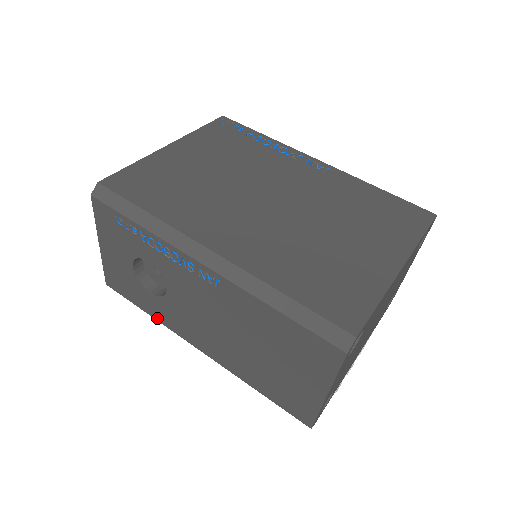
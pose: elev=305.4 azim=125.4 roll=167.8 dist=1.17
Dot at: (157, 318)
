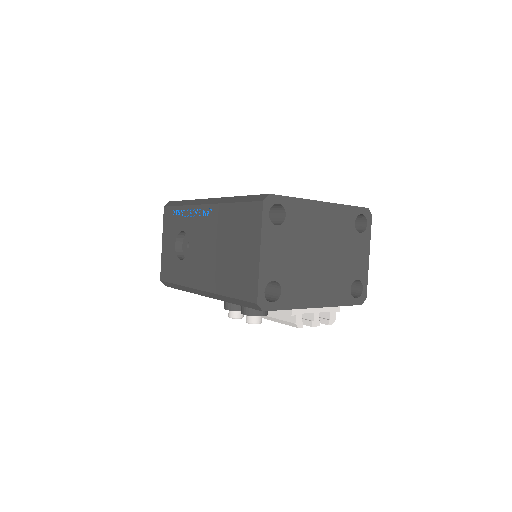
Dot at: (182, 283)
